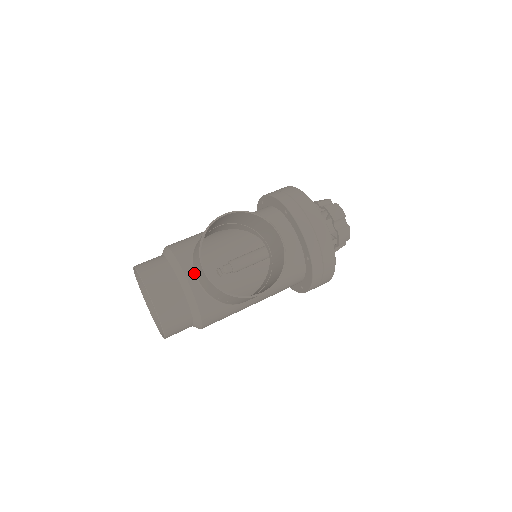
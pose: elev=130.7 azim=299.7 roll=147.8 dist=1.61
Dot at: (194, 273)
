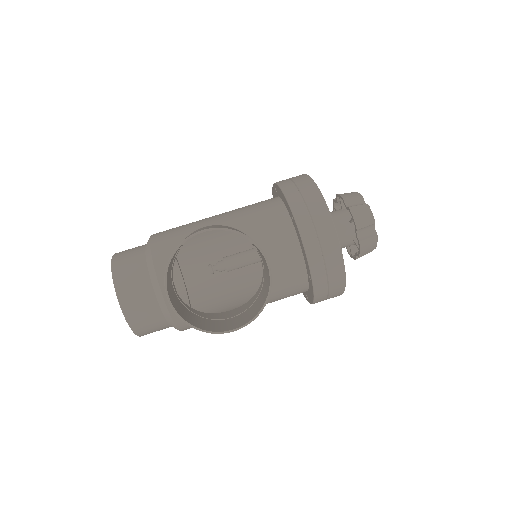
Dot at: occluded
